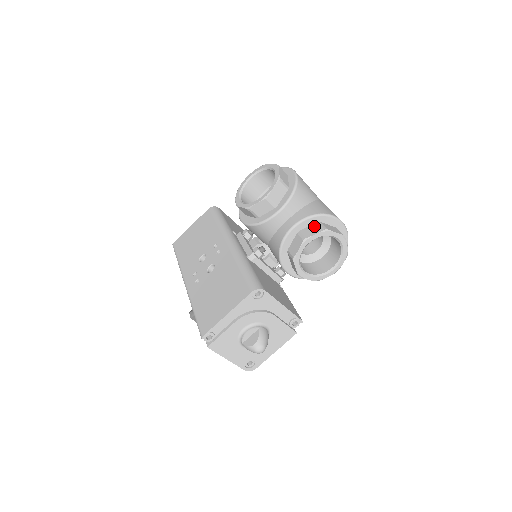
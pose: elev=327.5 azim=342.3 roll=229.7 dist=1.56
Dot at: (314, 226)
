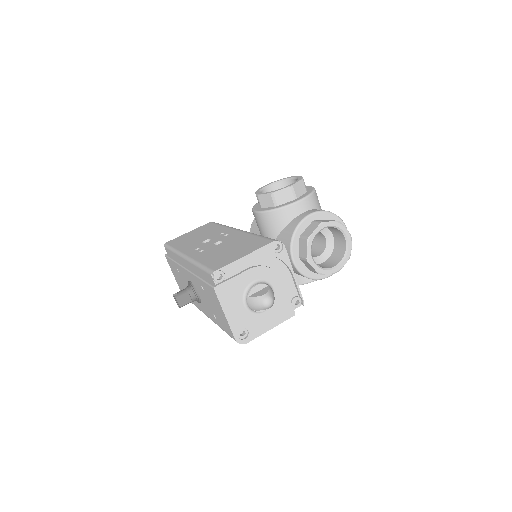
Dot at: (328, 220)
